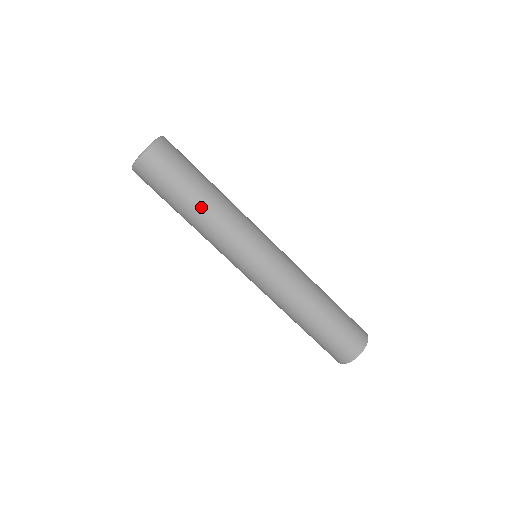
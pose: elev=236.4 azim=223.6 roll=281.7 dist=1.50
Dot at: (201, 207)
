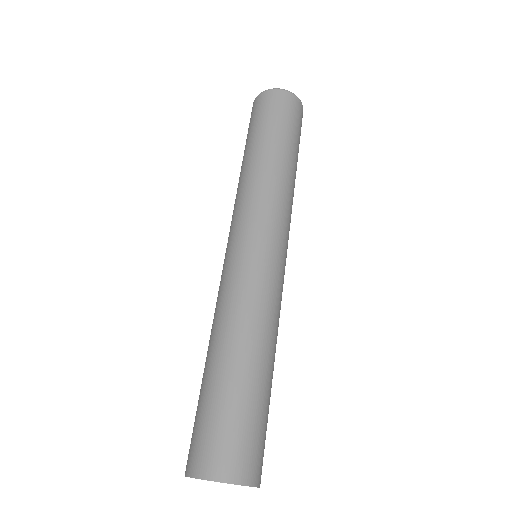
Dot at: (280, 158)
